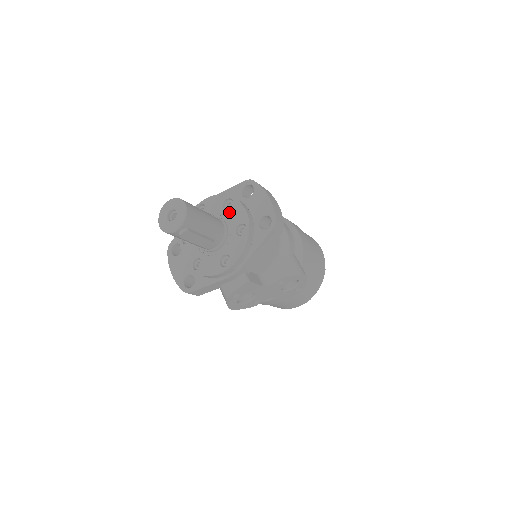
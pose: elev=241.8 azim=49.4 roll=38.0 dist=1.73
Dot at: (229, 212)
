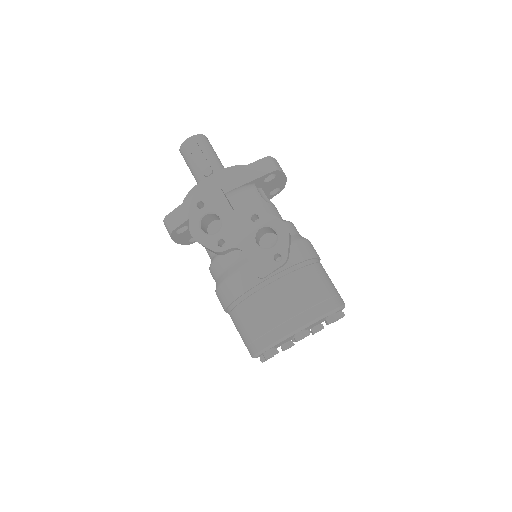
Dot at: occluded
